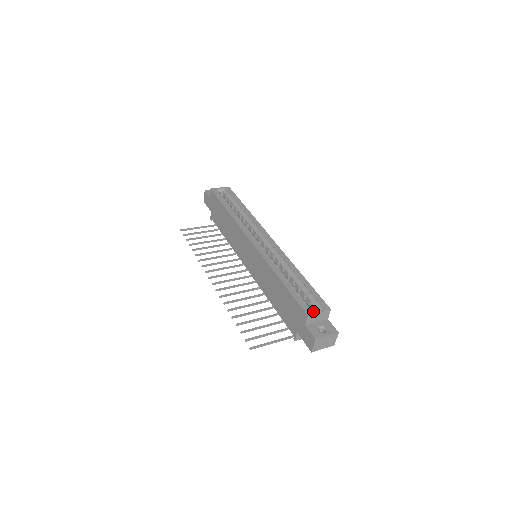
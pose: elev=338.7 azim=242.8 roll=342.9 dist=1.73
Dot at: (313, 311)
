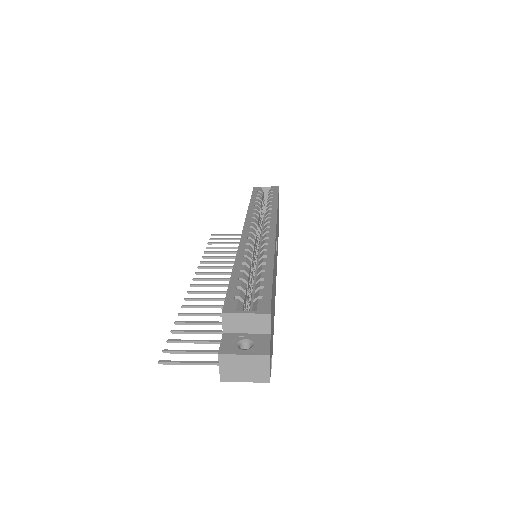
Dot at: (239, 311)
